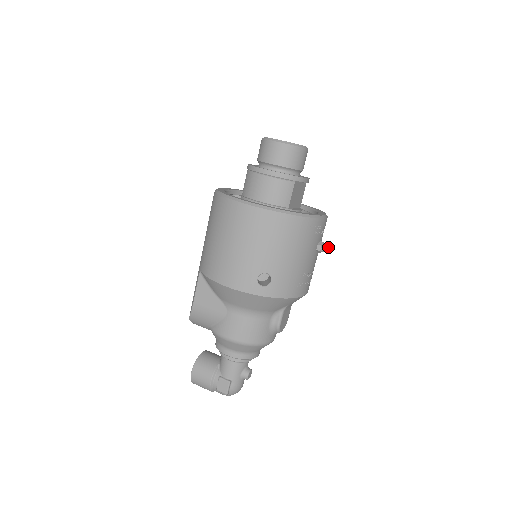
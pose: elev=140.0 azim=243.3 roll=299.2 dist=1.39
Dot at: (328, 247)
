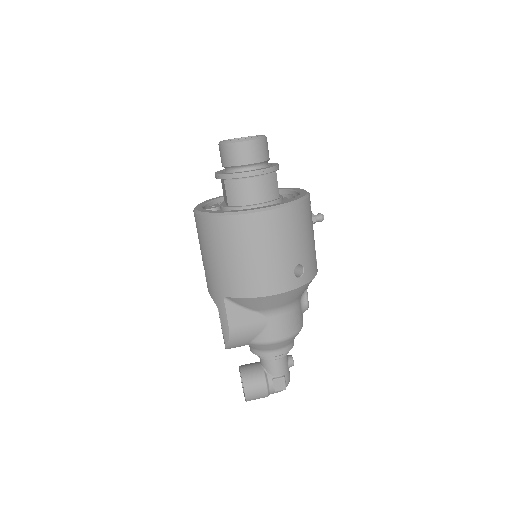
Dot at: (321, 216)
